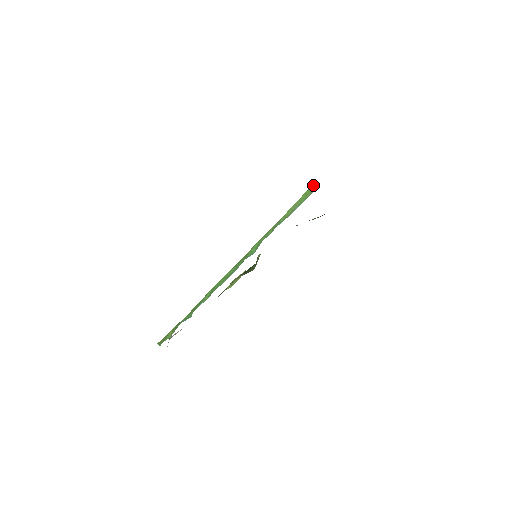
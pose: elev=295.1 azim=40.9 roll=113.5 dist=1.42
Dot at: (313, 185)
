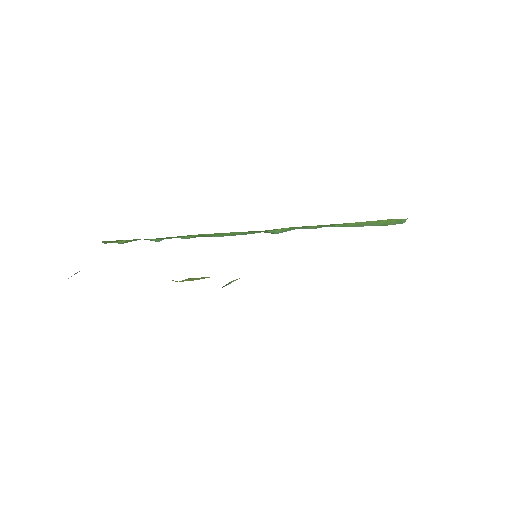
Dot at: occluded
